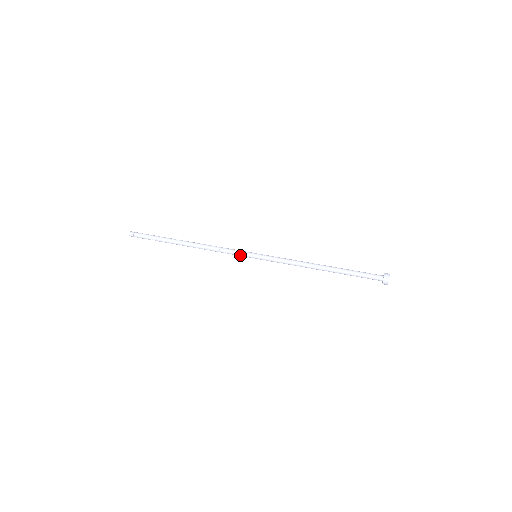
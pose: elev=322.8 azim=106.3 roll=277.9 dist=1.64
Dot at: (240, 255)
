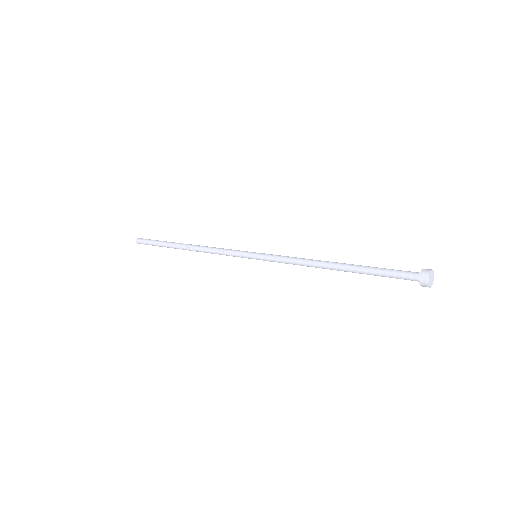
Dot at: (238, 253)
